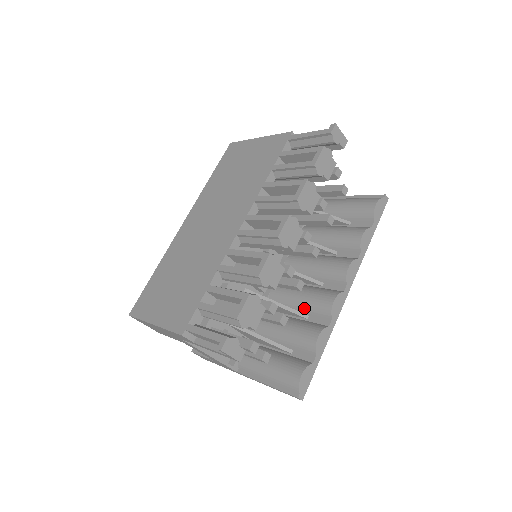
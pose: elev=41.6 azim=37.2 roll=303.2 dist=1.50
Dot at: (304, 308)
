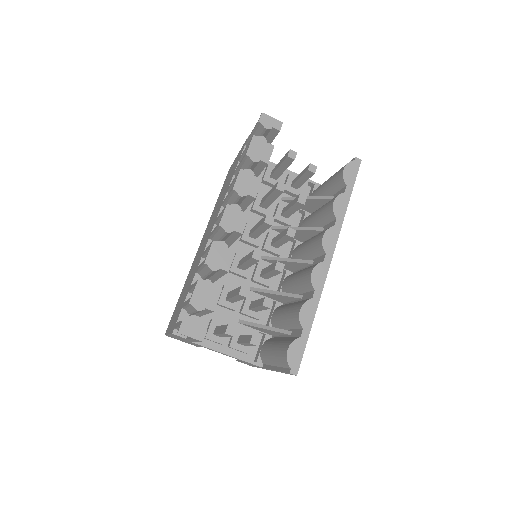
Dot at: (299, 289)
